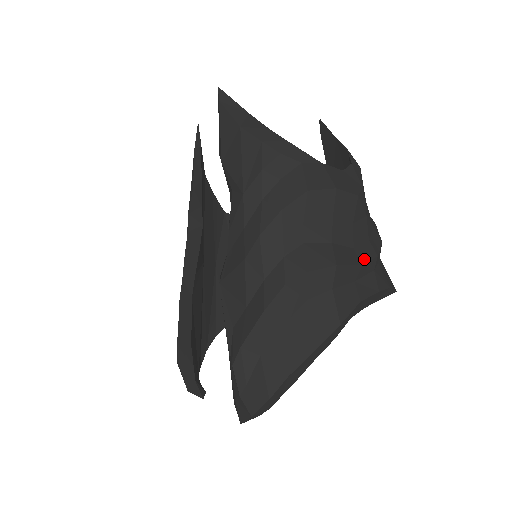
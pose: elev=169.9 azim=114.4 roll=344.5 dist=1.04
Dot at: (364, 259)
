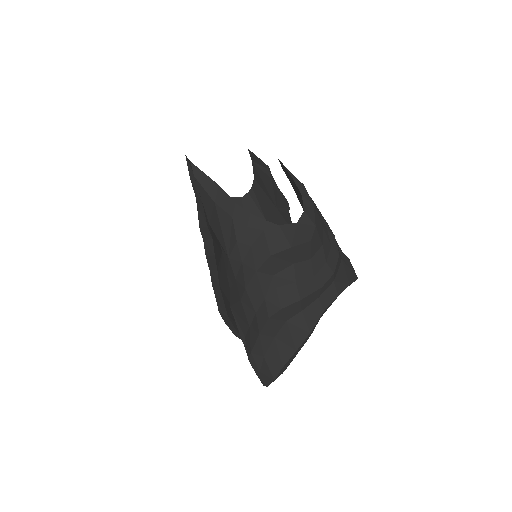
Dot at: (323, 282)
